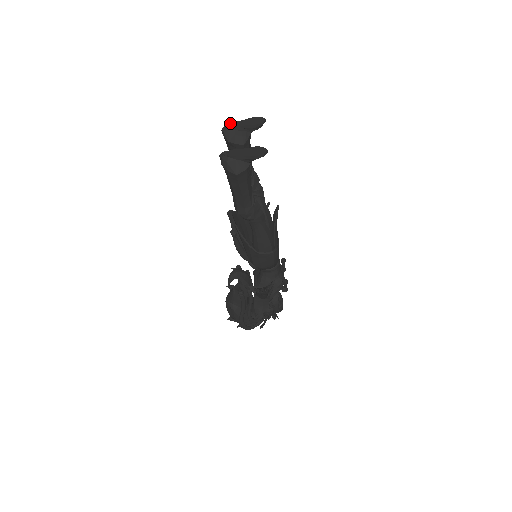
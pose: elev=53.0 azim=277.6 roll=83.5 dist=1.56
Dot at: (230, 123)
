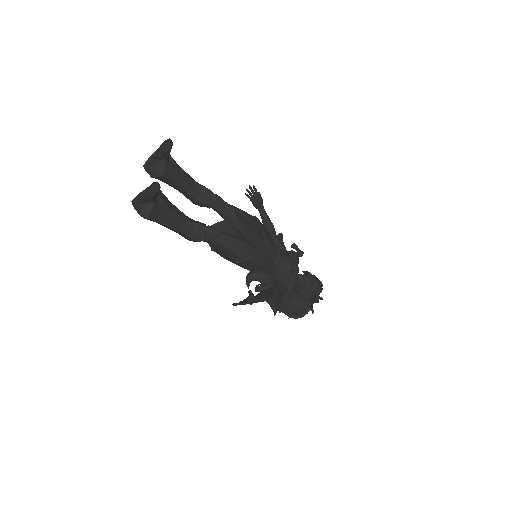
Dot at: (148, 158)
